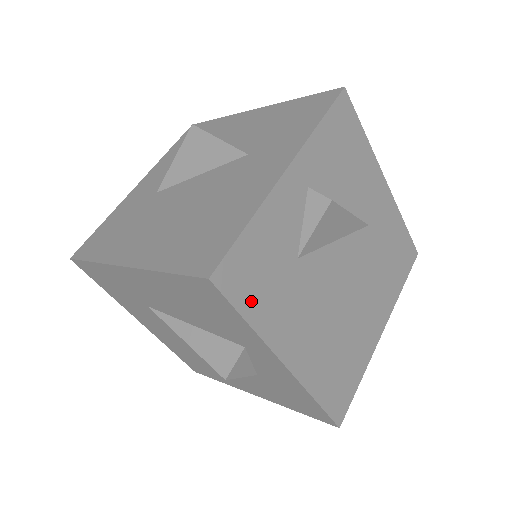
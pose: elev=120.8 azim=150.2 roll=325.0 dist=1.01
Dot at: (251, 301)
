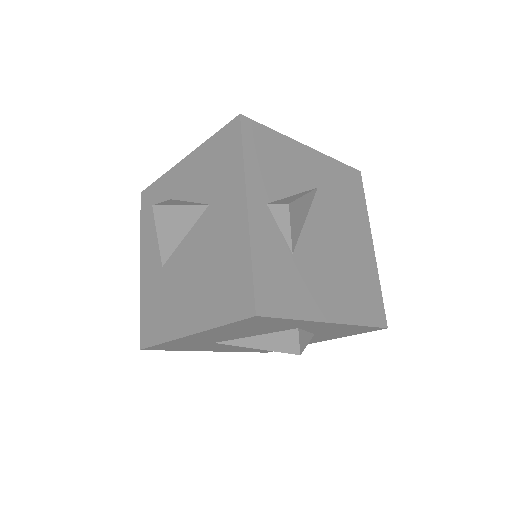
Dot at: (286, 305)
